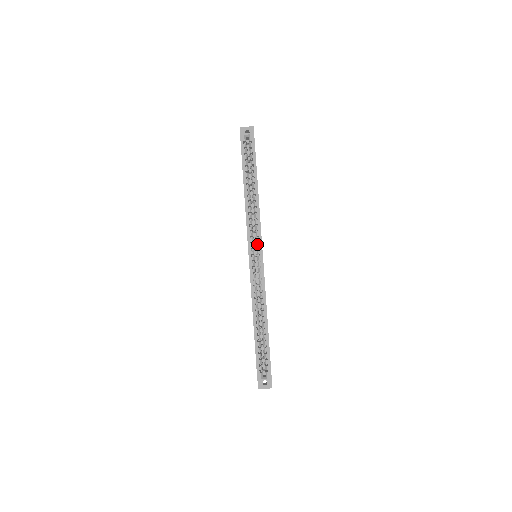
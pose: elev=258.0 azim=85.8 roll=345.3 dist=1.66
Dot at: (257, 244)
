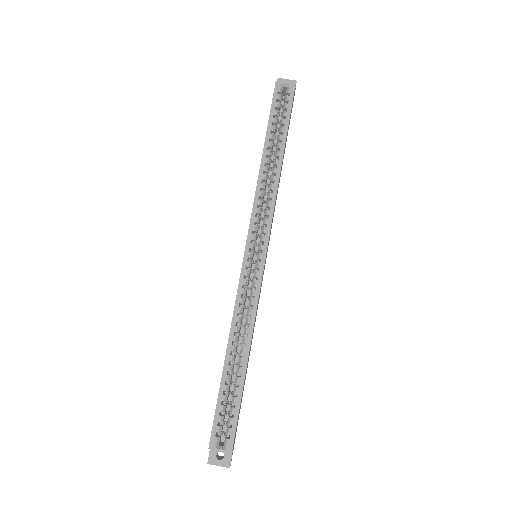
Dot at: (262, 235)
